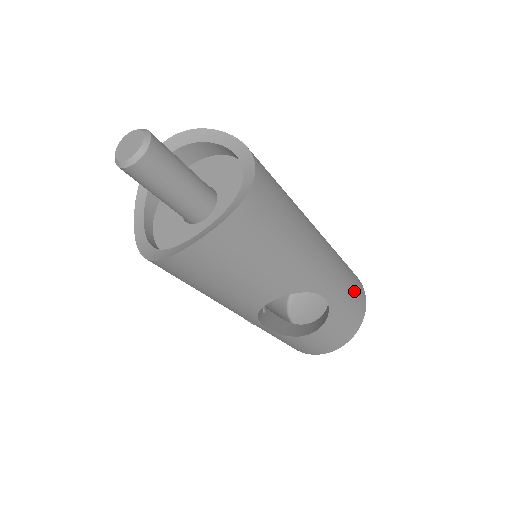
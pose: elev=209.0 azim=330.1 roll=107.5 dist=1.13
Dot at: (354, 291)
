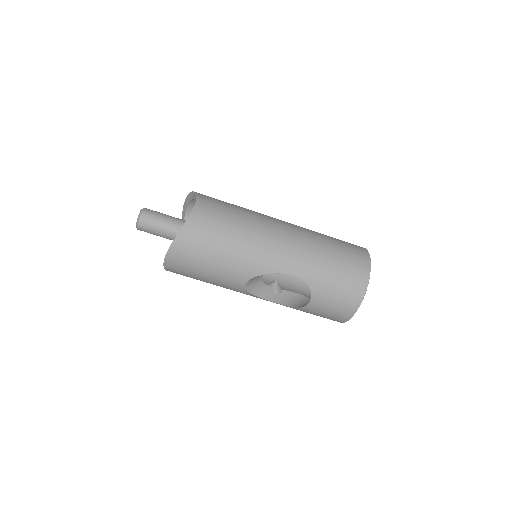
Dot at: (342, 267)
